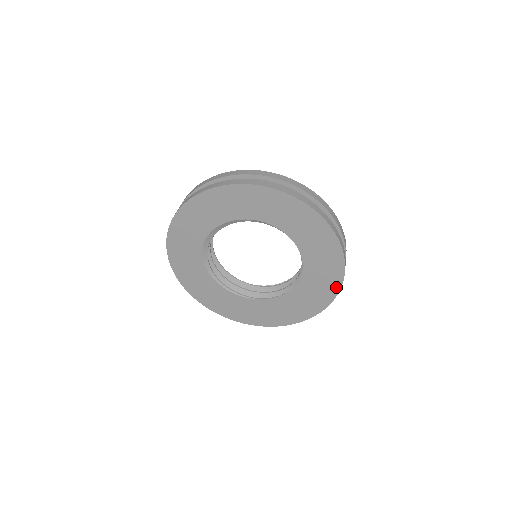
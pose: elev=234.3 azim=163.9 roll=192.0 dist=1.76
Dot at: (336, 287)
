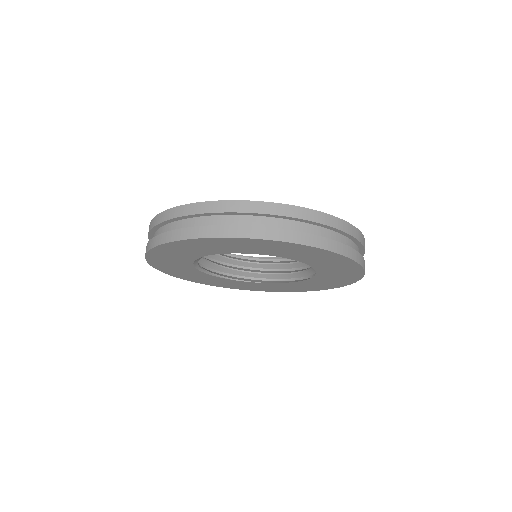
Dot at: (320, 289)
